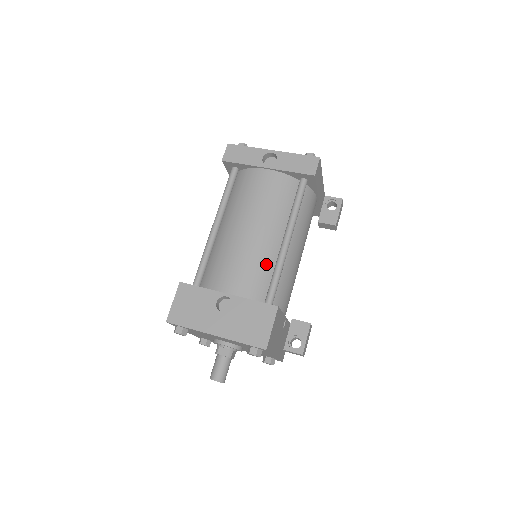
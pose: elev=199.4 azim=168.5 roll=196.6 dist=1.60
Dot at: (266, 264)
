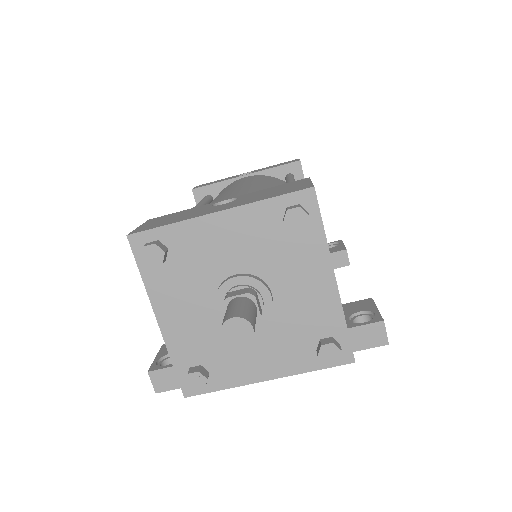
Dot at: occluded
